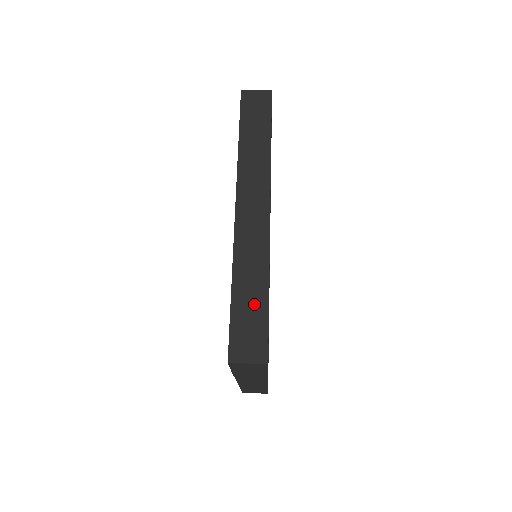
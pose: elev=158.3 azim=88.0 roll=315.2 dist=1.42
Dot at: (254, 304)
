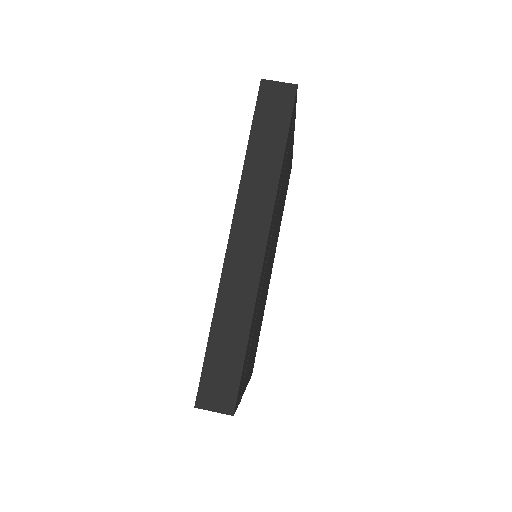
Dot at: (230, 351)
